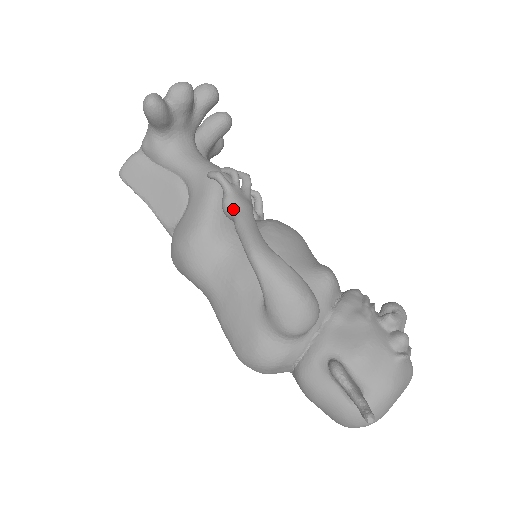
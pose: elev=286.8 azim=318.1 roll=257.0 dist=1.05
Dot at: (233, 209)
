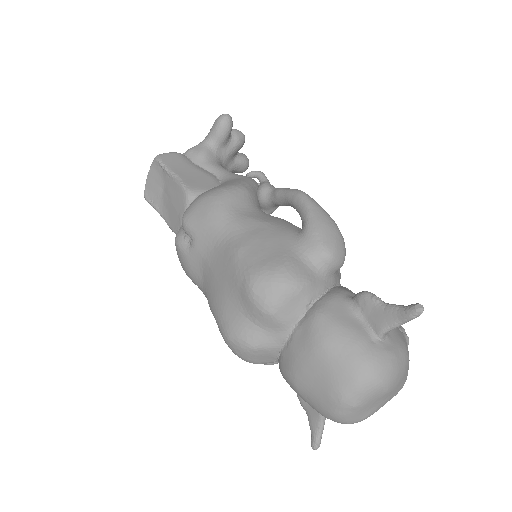
Dot at: (273, 187)
